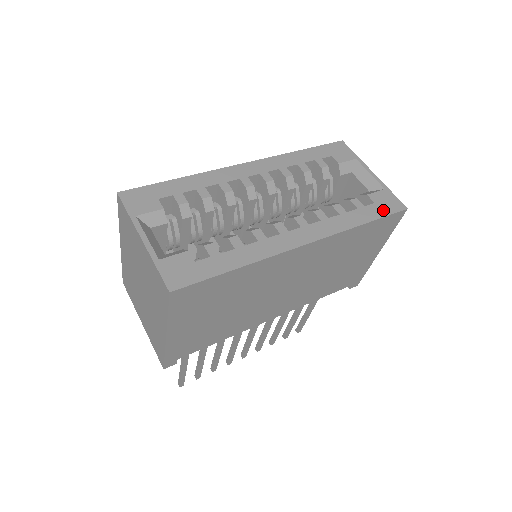
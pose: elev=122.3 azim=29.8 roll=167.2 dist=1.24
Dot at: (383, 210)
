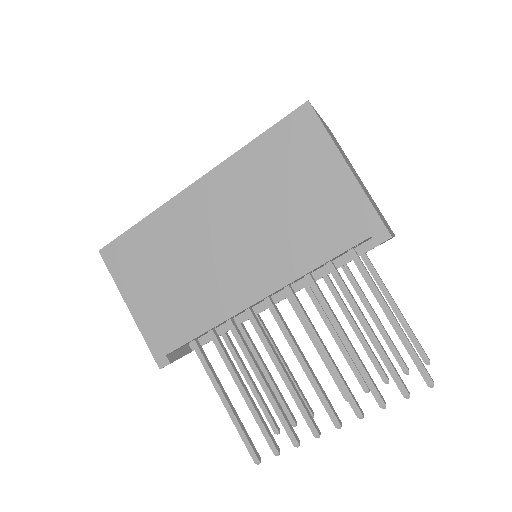
Dot at: occluded
